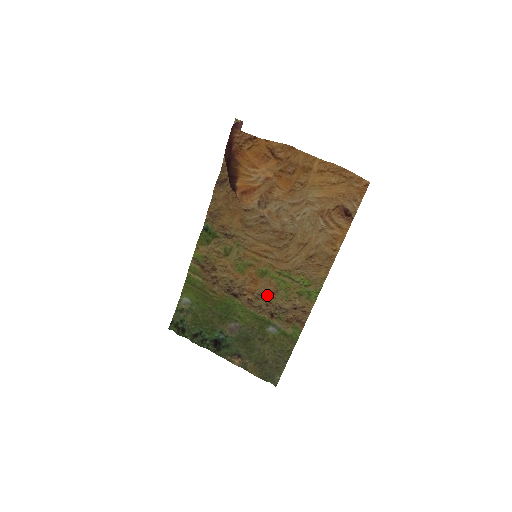
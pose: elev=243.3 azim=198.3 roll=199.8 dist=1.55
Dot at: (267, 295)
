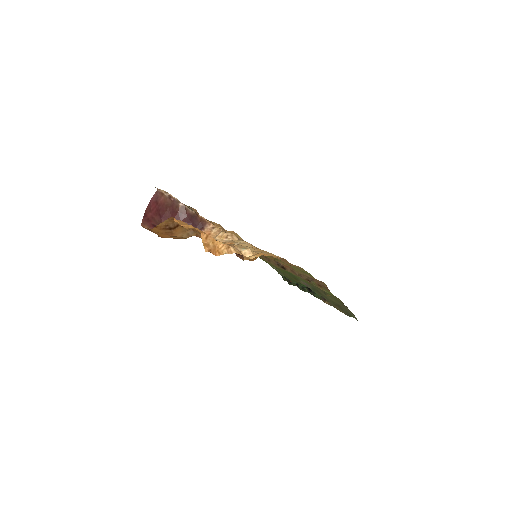
Dot at: occluded
